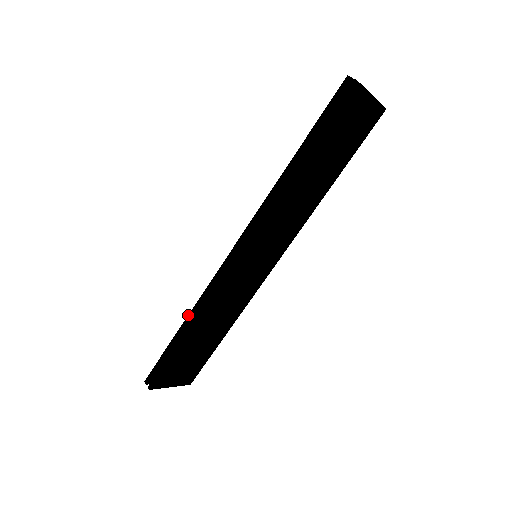
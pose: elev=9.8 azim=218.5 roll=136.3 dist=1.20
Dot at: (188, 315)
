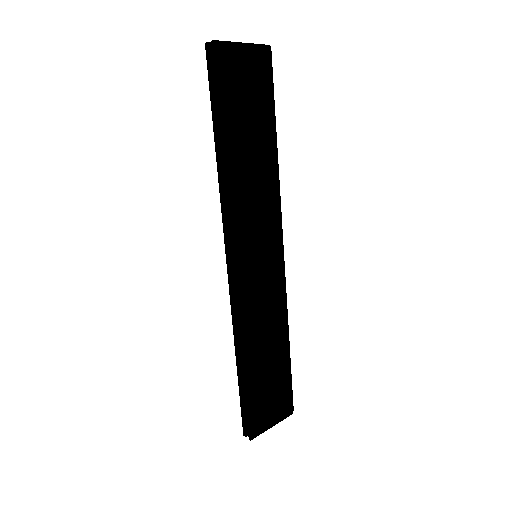
Dot at: occluded
